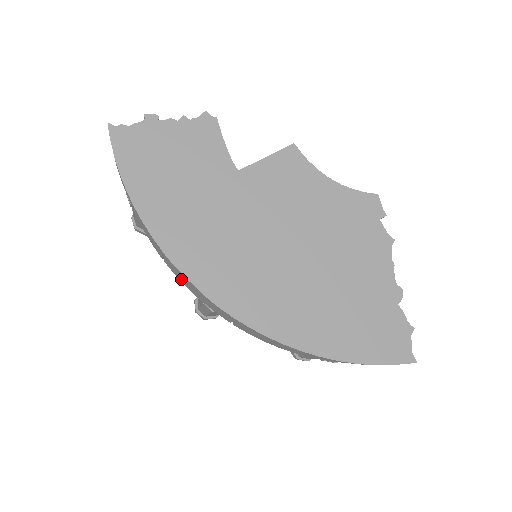
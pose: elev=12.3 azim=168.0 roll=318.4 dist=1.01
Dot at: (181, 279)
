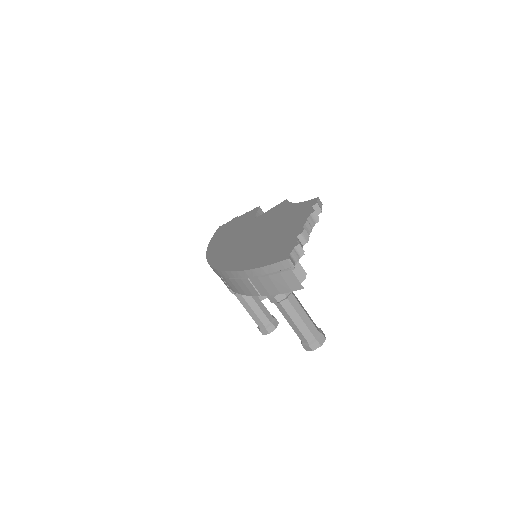
Dot at: occluded
